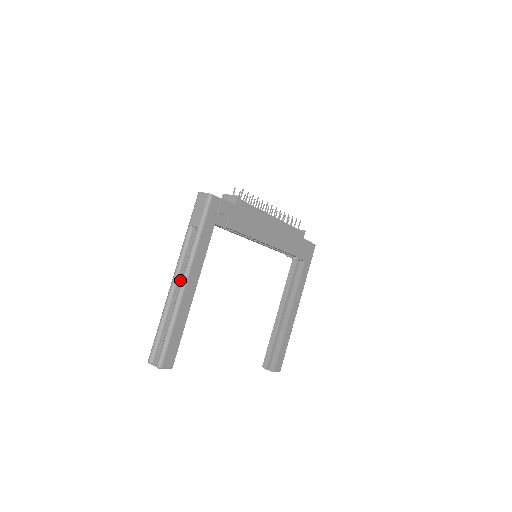
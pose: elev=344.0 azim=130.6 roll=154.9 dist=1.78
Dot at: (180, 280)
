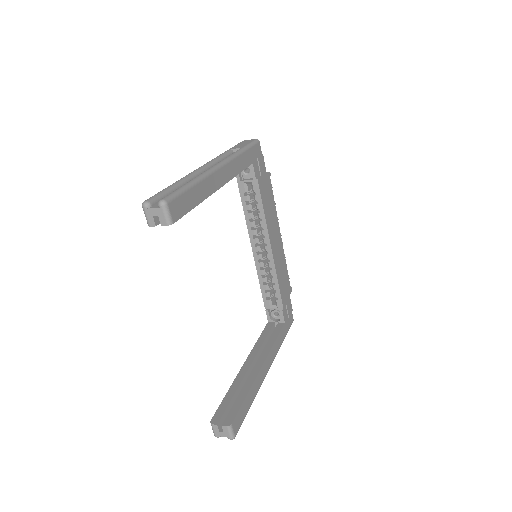
Dot at: occluded
